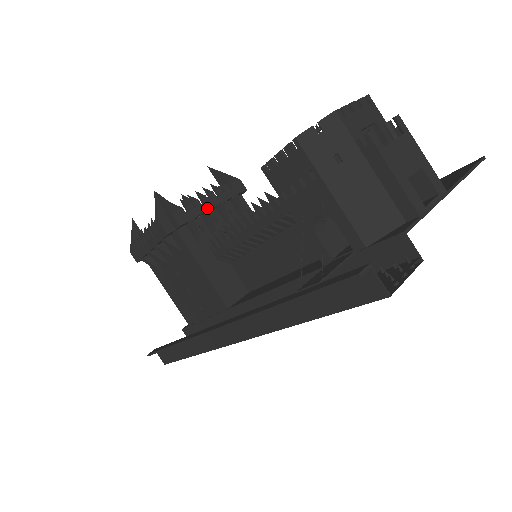
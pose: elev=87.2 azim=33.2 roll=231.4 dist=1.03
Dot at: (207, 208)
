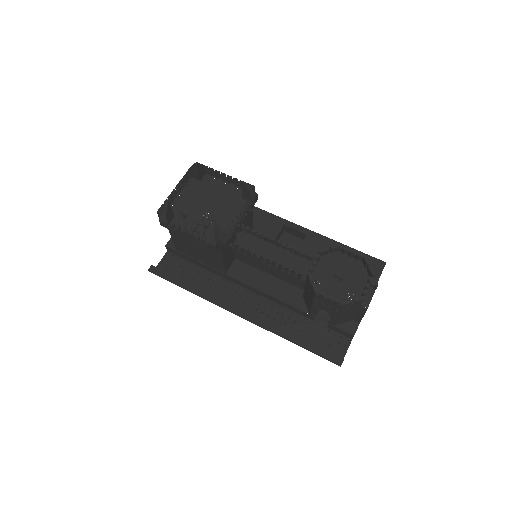
Dot at: occluded
